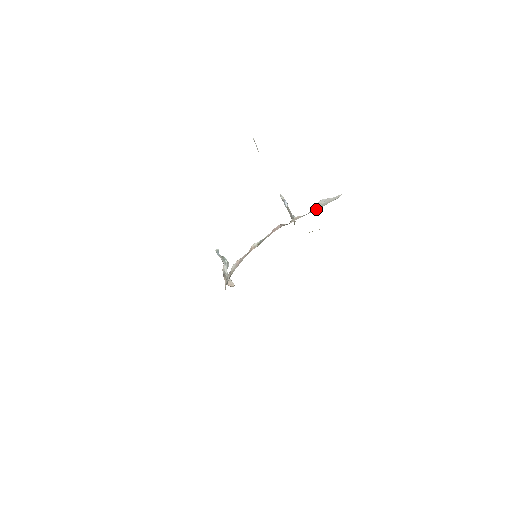
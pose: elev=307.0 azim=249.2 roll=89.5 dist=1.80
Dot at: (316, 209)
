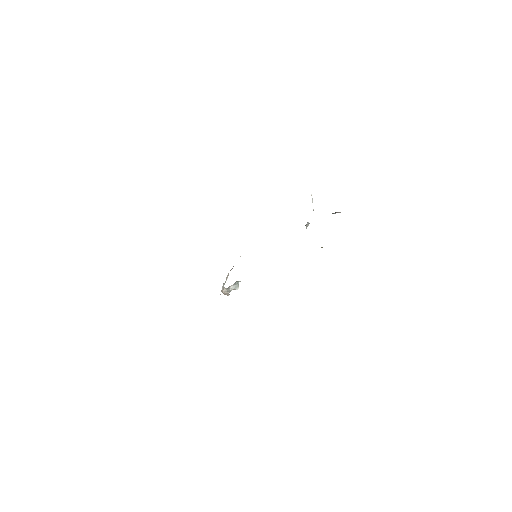
Dot at: occluded
